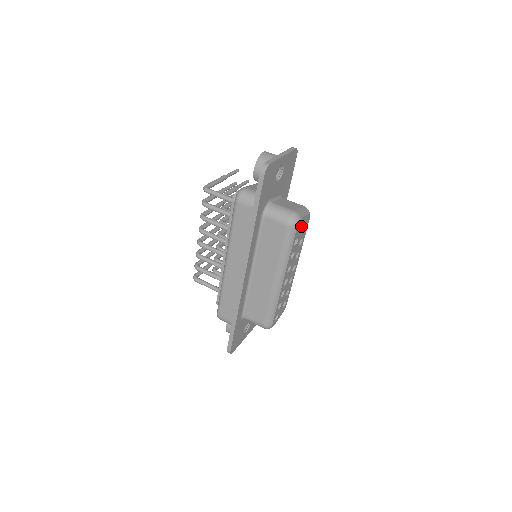
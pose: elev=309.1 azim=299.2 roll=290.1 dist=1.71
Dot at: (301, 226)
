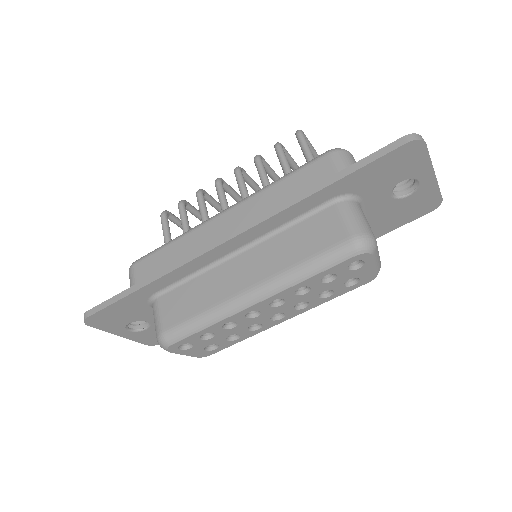
Dot at: (357, 268)
